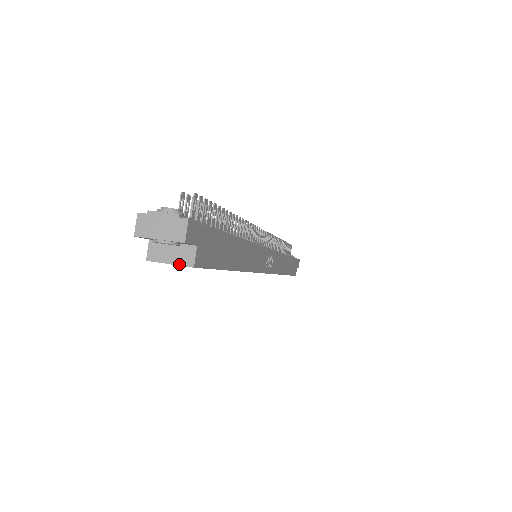
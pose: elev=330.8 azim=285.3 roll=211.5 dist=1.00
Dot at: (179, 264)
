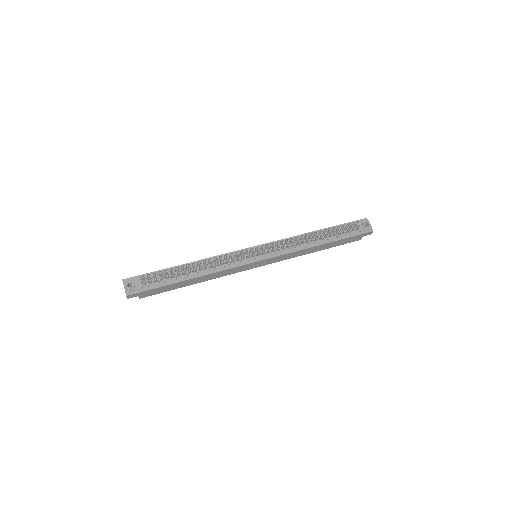
Dot at: occluded
